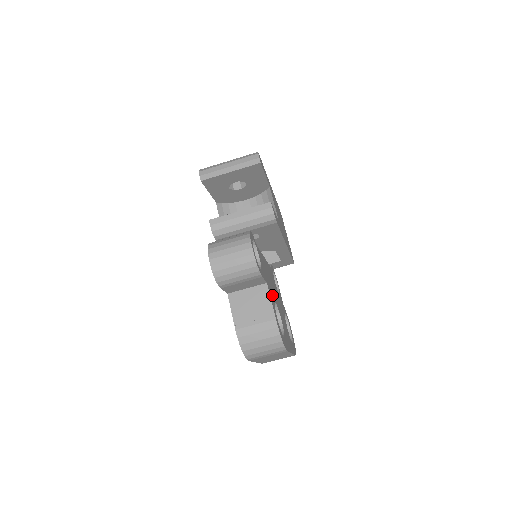
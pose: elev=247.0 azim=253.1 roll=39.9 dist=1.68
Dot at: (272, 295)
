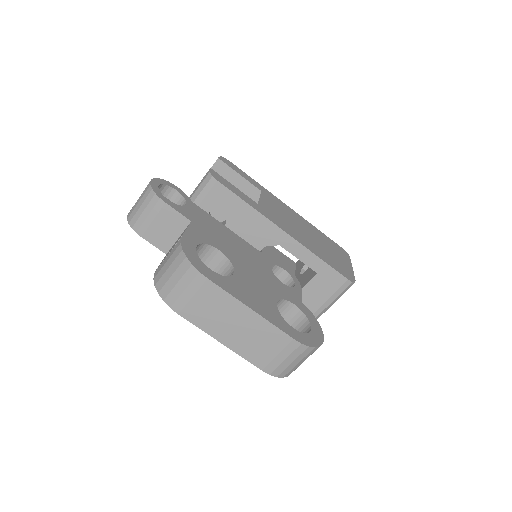
Dot at: (209, 240)
